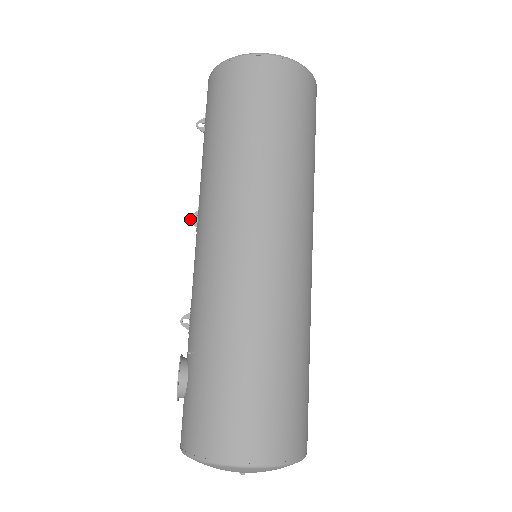
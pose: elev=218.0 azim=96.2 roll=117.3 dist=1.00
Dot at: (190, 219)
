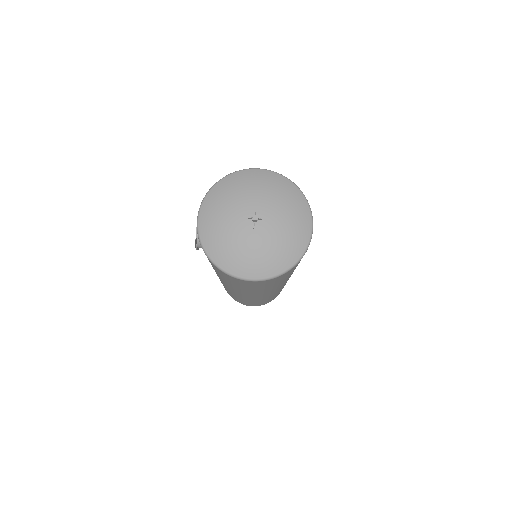
Dot at: occluded
